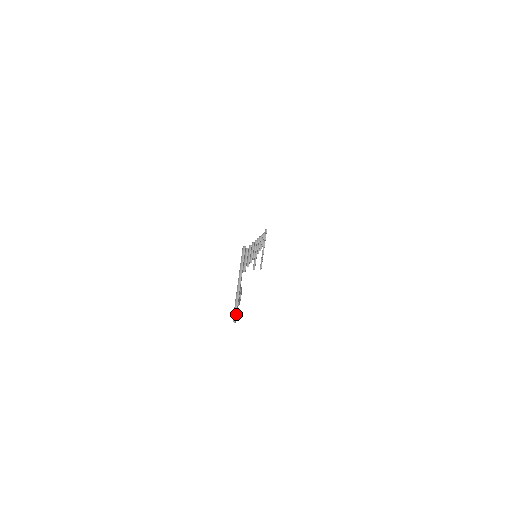
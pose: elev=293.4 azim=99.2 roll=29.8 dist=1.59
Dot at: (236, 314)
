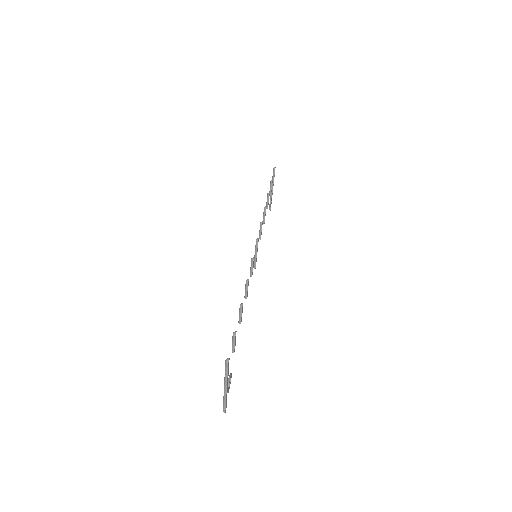
Dot at: (225, 407)
